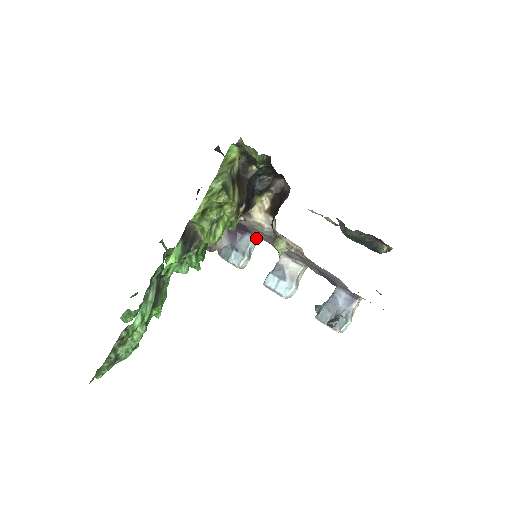
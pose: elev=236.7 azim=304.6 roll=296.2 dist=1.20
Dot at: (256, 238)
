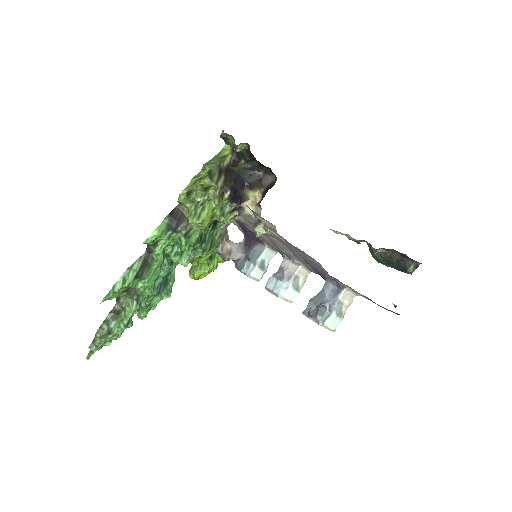
Dot at: (269, 250)
